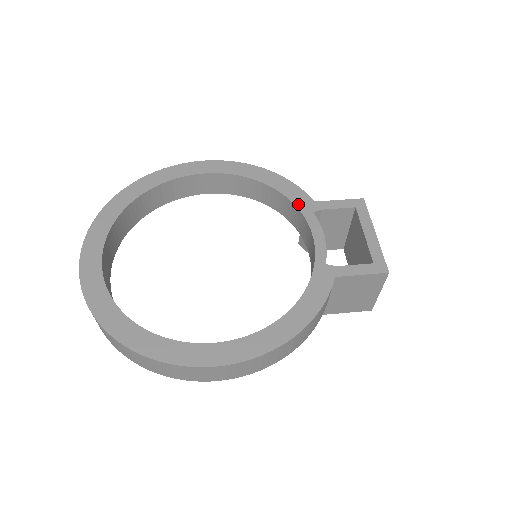
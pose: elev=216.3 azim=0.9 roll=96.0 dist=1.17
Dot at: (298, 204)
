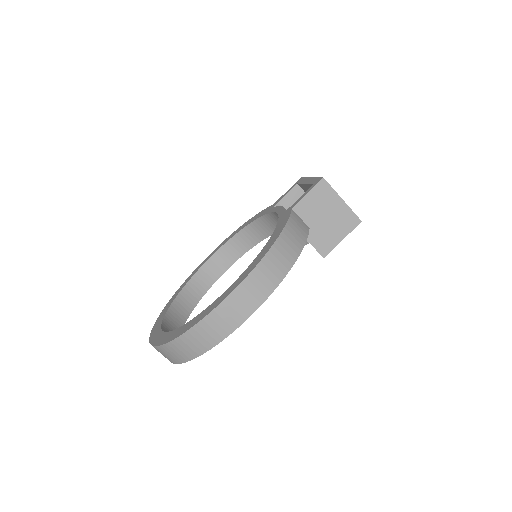
Dot at: (264, 214)
